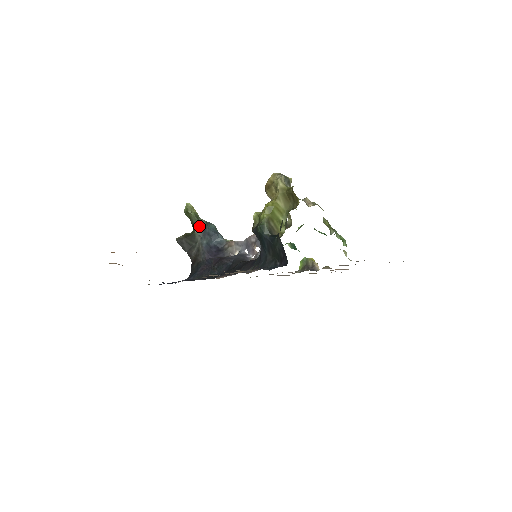
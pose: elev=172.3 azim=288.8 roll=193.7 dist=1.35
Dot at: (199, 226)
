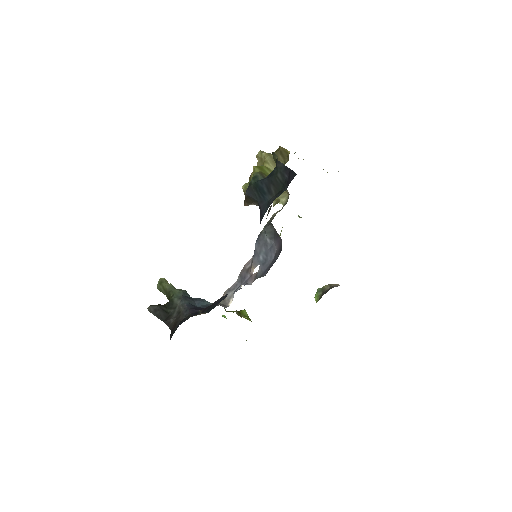
Dot at: (177, 292)
